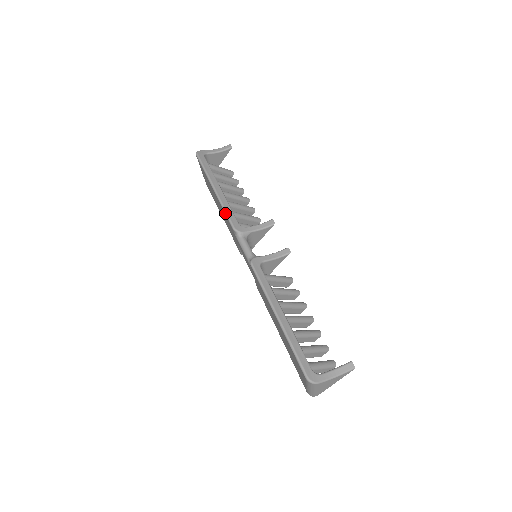
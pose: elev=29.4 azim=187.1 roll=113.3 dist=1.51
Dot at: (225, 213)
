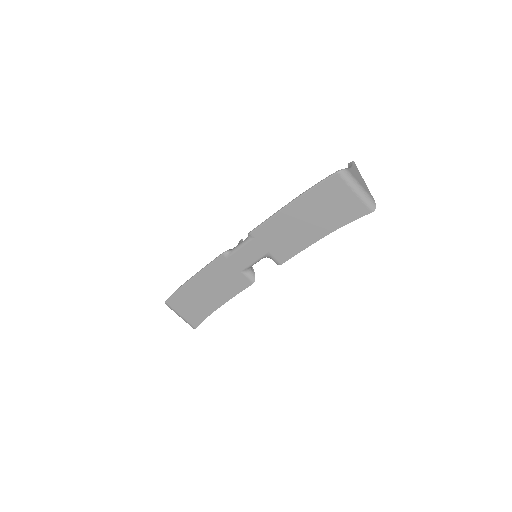
Dot at: (210, 263)
